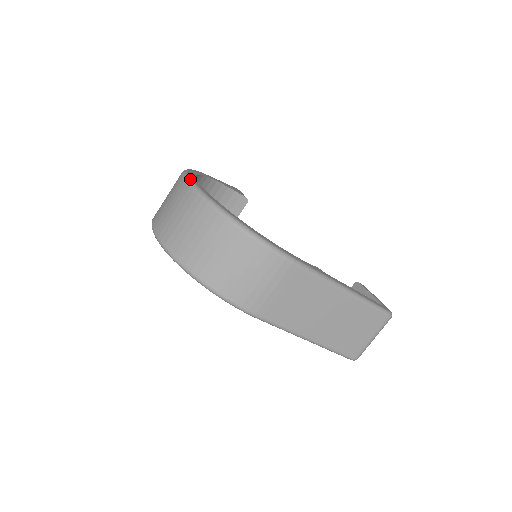
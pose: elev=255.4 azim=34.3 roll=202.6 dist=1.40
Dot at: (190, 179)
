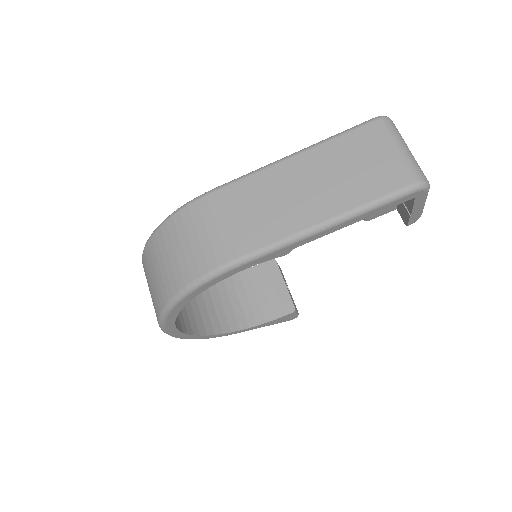
Dot at: occluded
